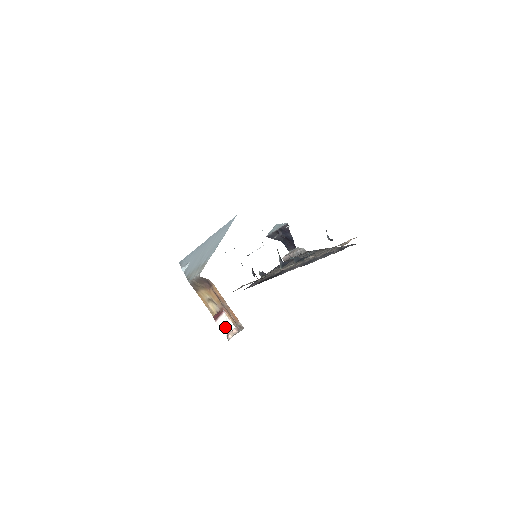
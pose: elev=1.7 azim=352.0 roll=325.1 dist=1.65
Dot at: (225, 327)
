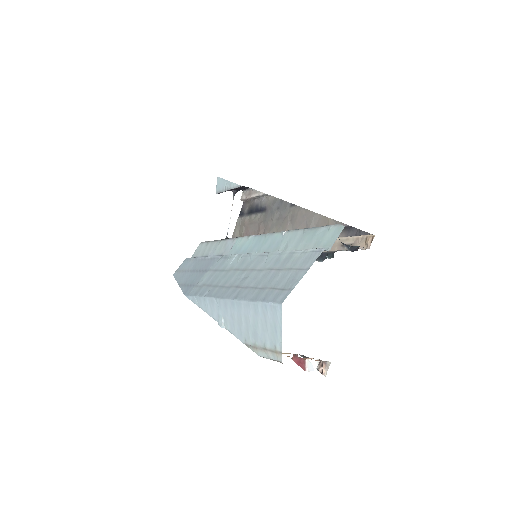
Dot at: (312, 366)
